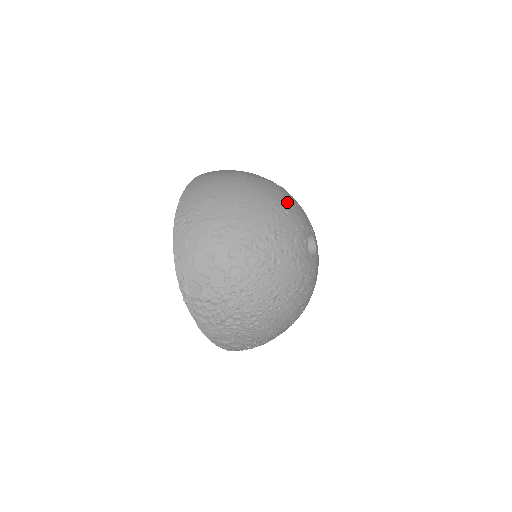
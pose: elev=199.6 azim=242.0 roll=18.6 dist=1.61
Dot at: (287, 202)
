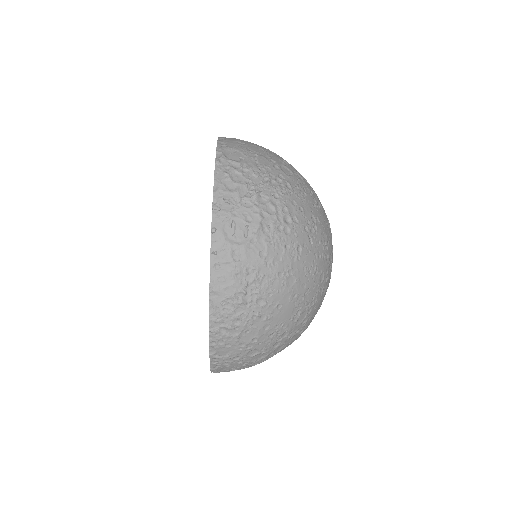
Dot at: occluded
